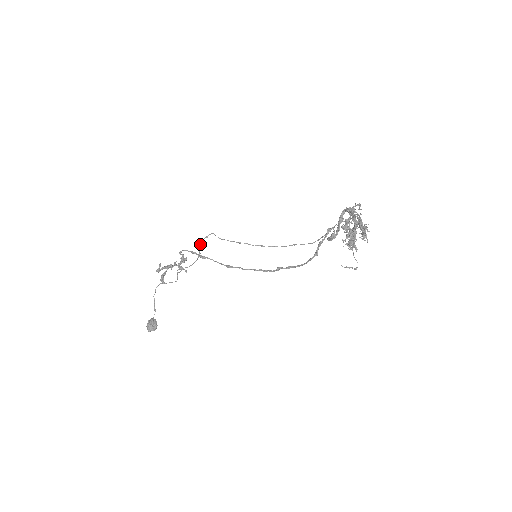
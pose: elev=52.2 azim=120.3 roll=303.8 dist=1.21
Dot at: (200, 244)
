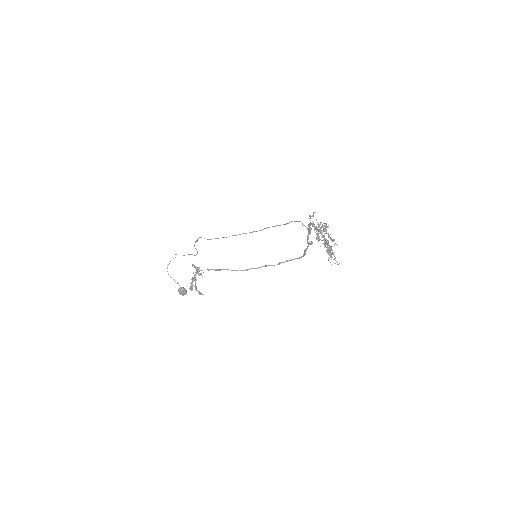
Dot at: (194, 246)
